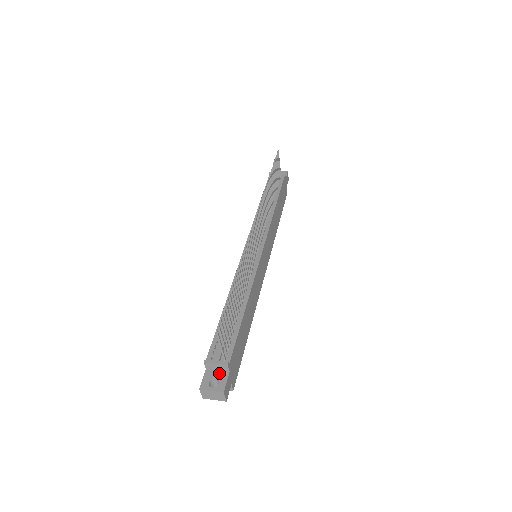
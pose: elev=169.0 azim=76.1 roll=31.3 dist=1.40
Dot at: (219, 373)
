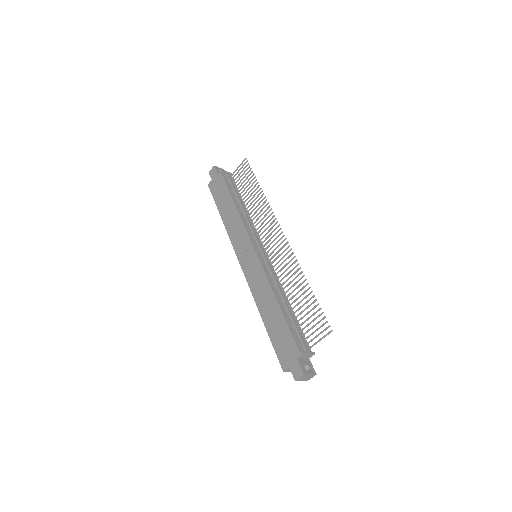
Dot at: (305, 360)
